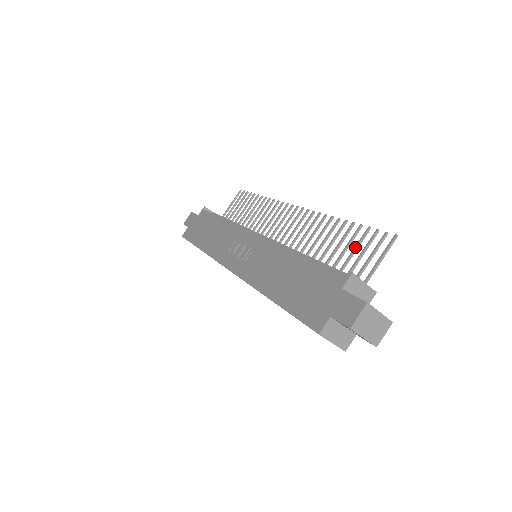
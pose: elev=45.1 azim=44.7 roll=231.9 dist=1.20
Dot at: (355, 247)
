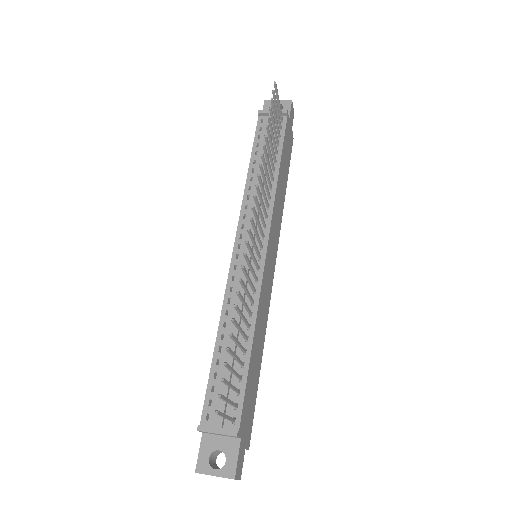
Dot at: (230, 370)
